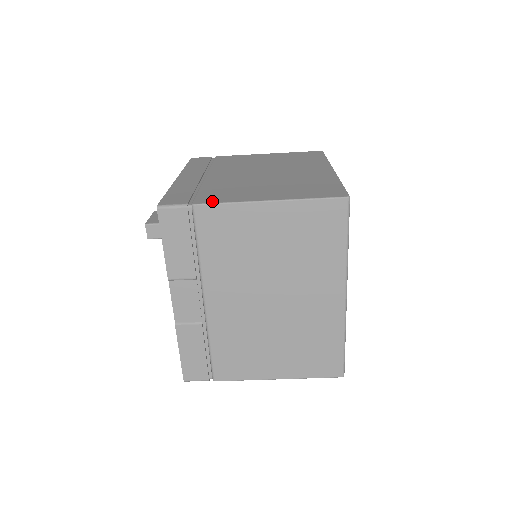
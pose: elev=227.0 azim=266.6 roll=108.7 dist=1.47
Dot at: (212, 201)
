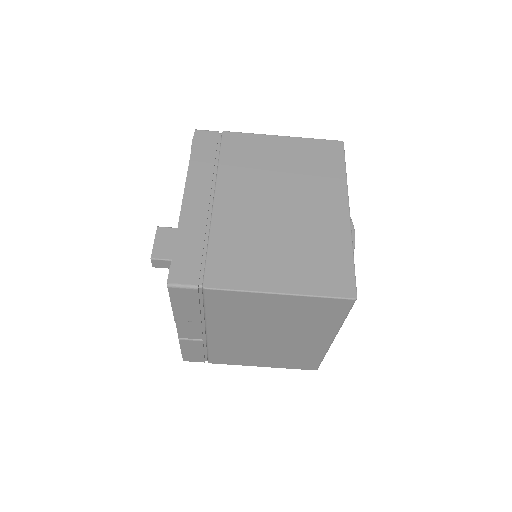
Dot at: (223, 284)
